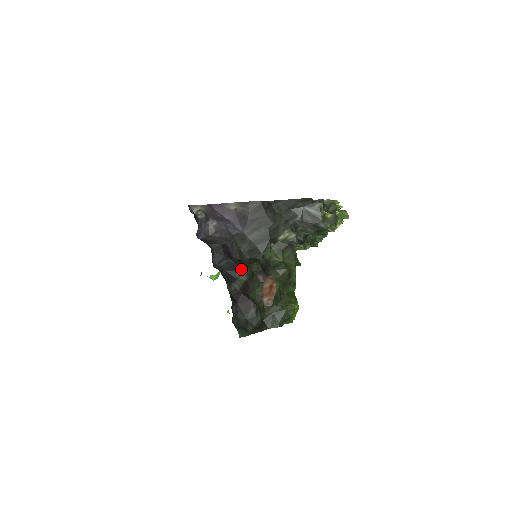
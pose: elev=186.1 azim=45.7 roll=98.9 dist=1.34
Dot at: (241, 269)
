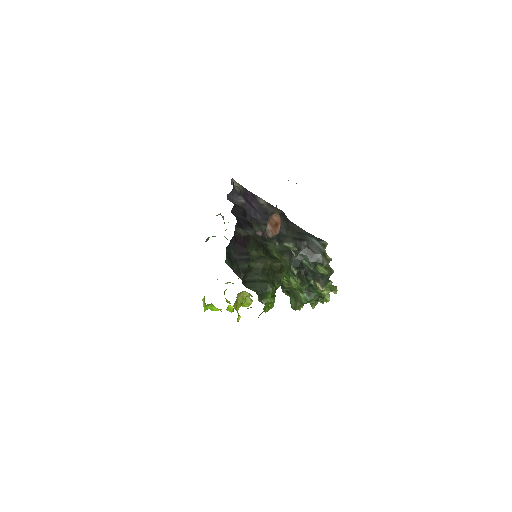
Dot at: (251, 226)
